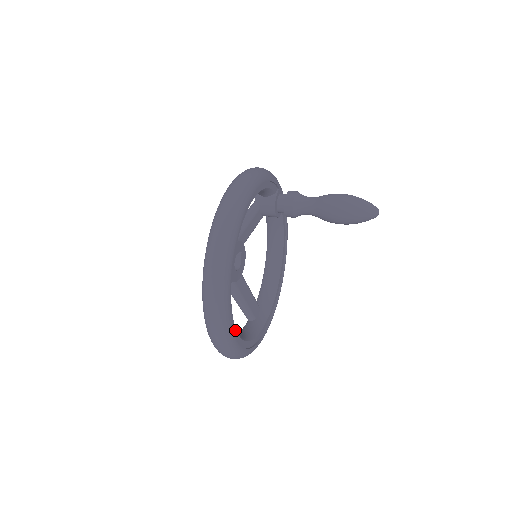
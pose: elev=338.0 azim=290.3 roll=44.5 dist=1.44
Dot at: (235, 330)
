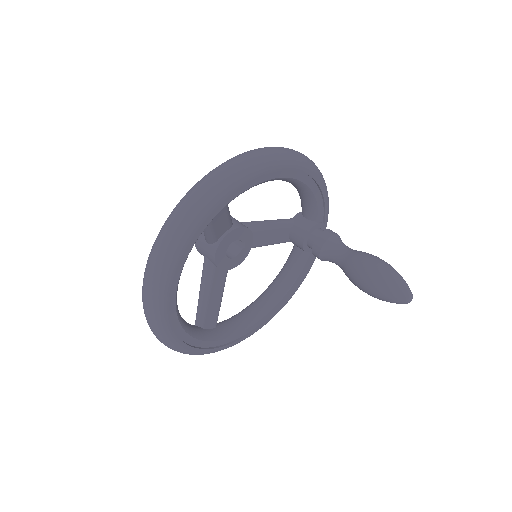
Dot at: (179, 276)
